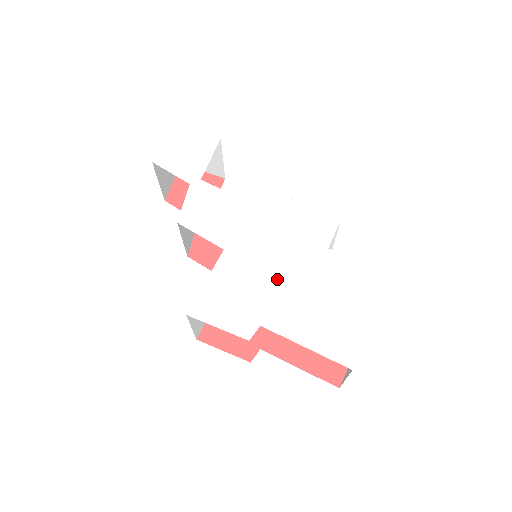
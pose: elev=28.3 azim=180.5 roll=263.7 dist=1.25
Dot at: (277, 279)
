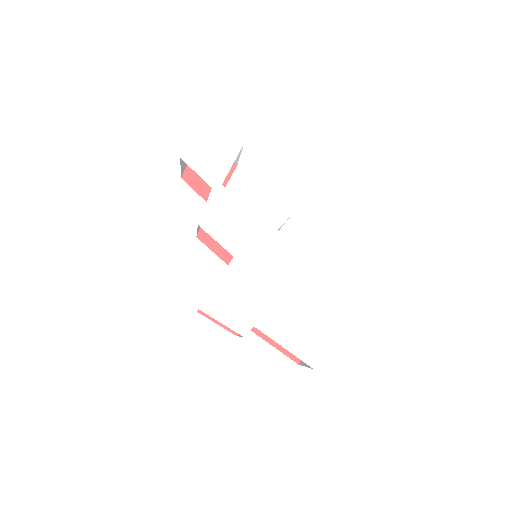
Dot at: (272, 290)
